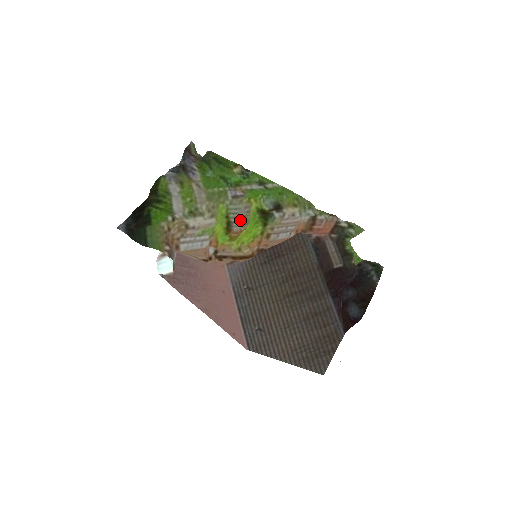
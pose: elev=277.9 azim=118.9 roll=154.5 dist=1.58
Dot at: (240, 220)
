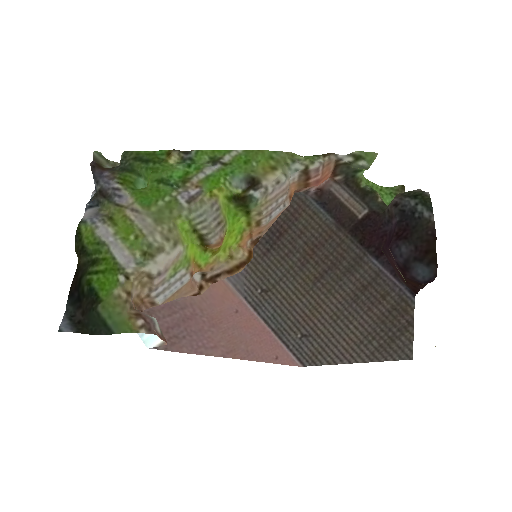
Dot at: (213, 226)
